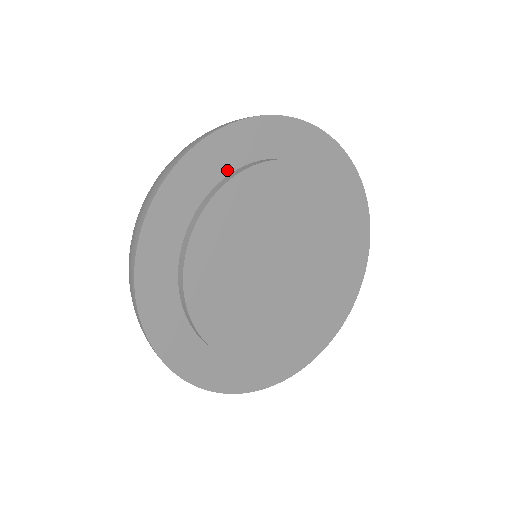
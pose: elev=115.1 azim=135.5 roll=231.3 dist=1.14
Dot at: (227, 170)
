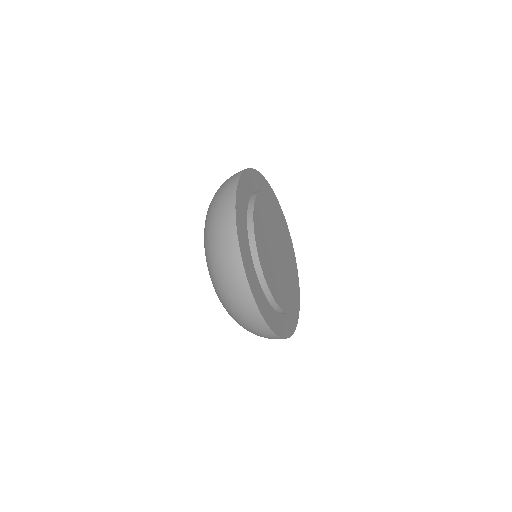
Dot at: (250, 256)
